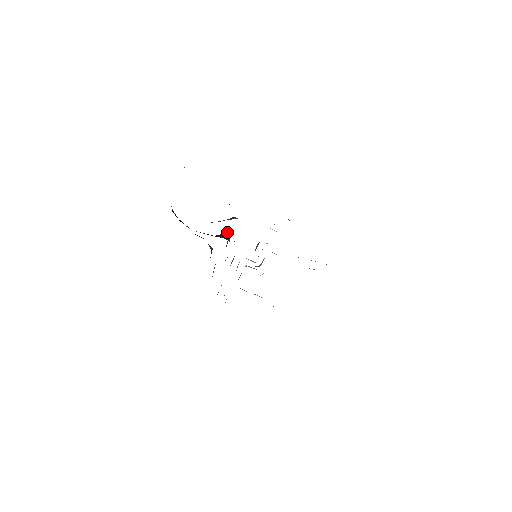
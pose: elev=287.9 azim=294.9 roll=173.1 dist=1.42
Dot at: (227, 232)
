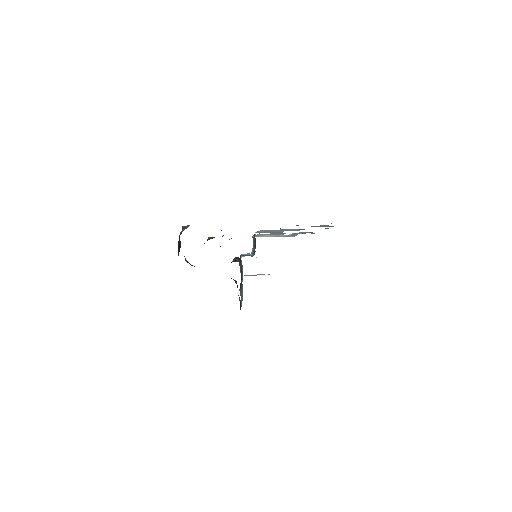
Dot at: (235, 258)
